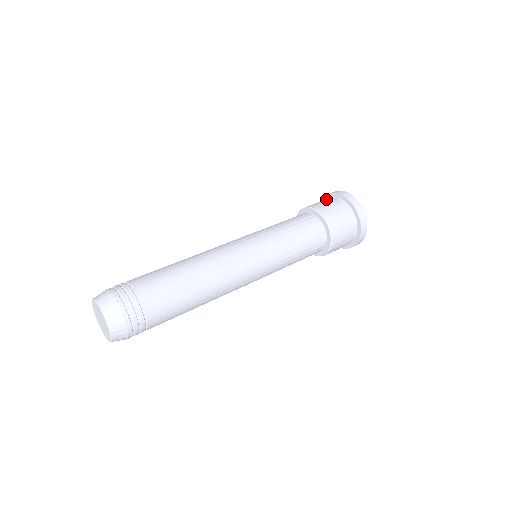
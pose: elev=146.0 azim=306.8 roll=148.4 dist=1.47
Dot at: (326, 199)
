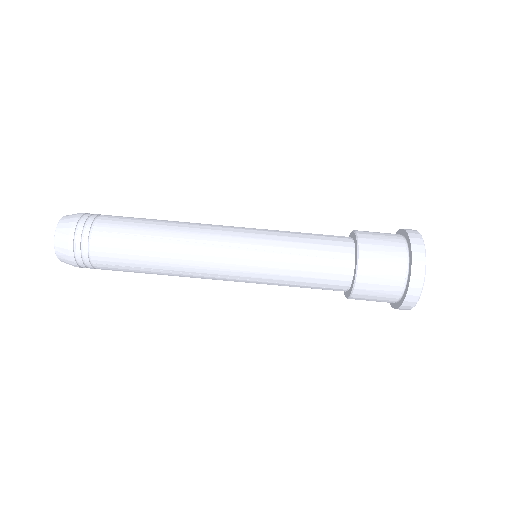
Dot at: (398, 264)
